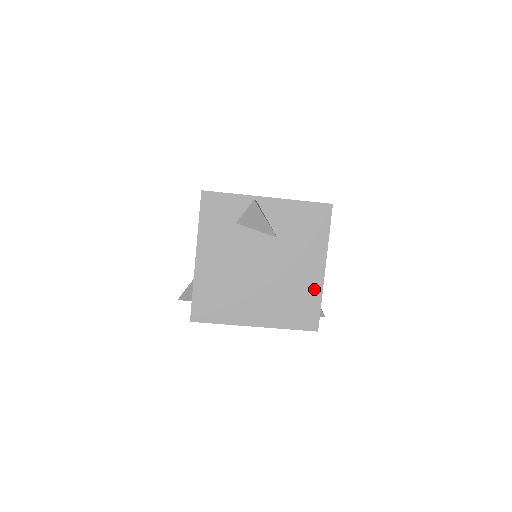
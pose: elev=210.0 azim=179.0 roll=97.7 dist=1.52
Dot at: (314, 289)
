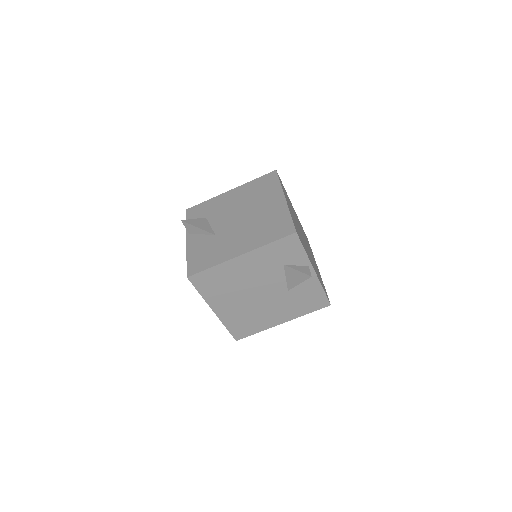
Dot at: (264, 325)
